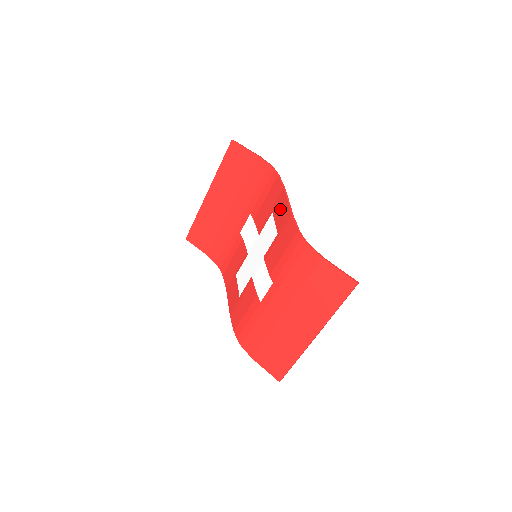
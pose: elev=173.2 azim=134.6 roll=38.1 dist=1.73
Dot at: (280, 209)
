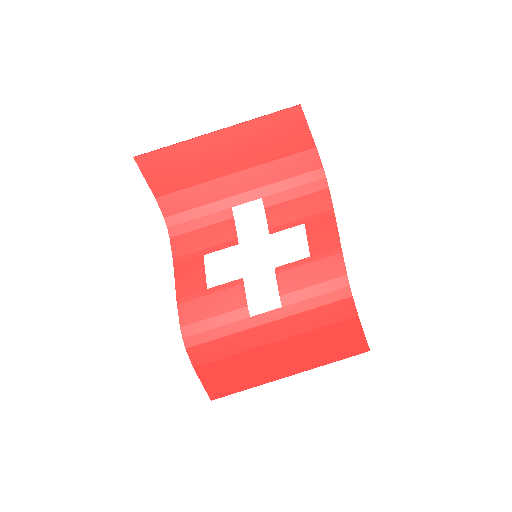
Dot at: (322, 230)
